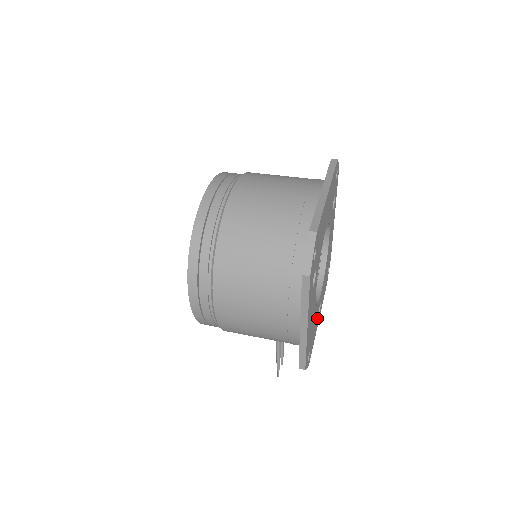
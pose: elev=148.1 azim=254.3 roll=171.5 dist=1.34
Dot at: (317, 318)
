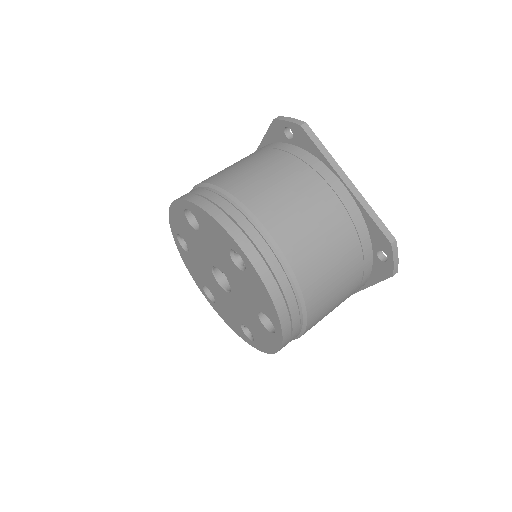
Dot at: occluded
